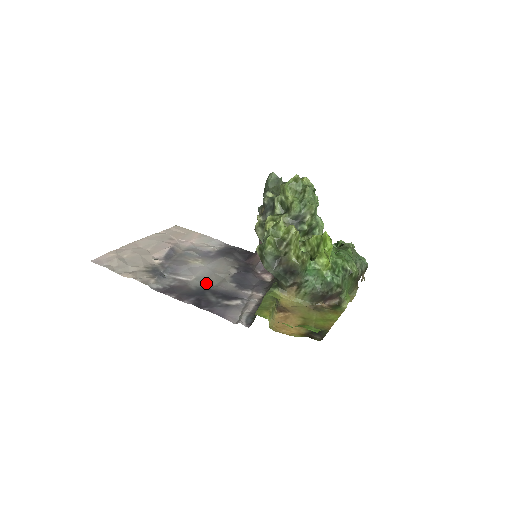
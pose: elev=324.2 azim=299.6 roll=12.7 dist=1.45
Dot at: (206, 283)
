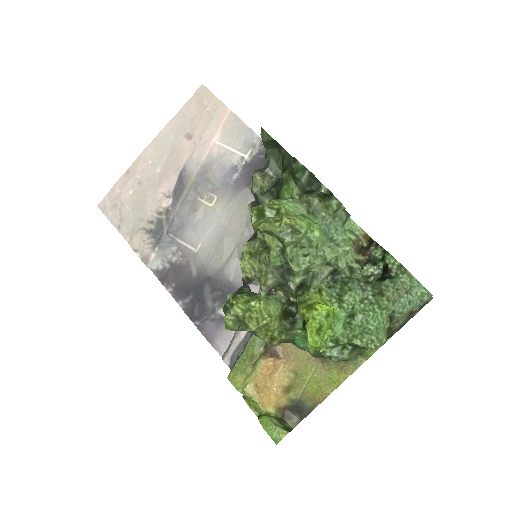
Dot at: (209, 263)
